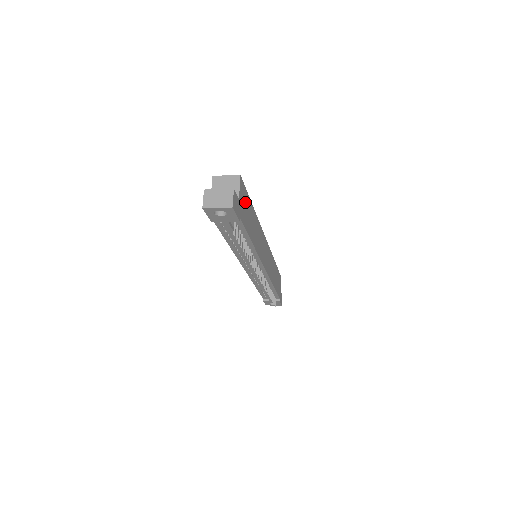
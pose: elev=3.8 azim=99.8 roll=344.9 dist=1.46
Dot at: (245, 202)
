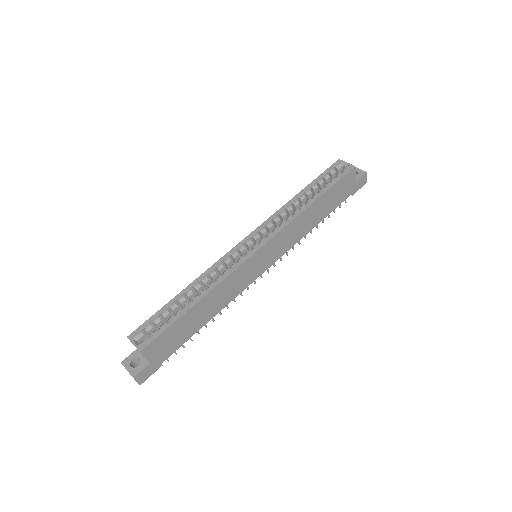
Dot at: (167, 339)
